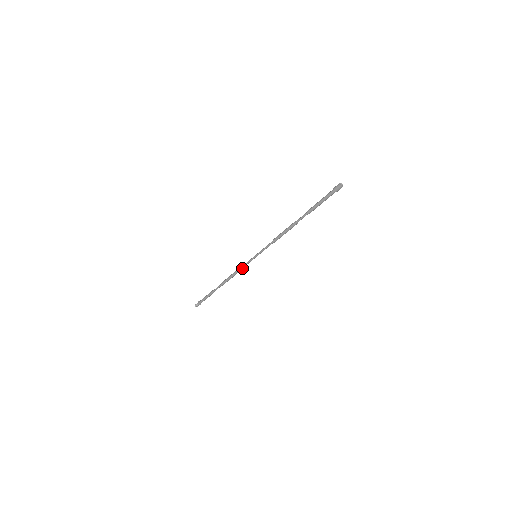
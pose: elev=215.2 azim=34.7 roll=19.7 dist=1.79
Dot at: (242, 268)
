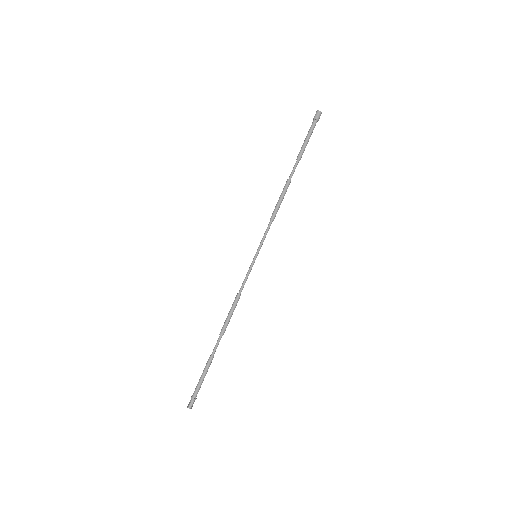
Dot at: (243, 287)
